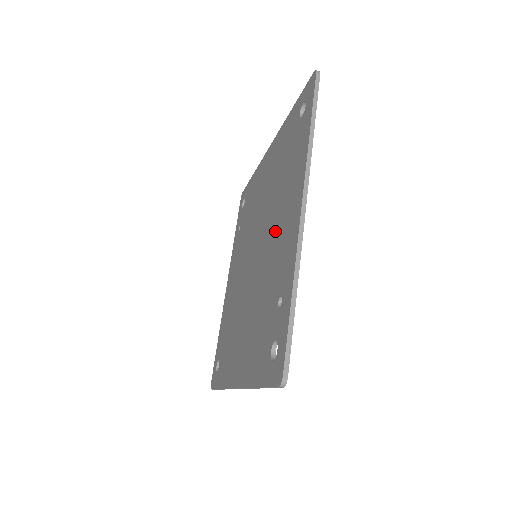
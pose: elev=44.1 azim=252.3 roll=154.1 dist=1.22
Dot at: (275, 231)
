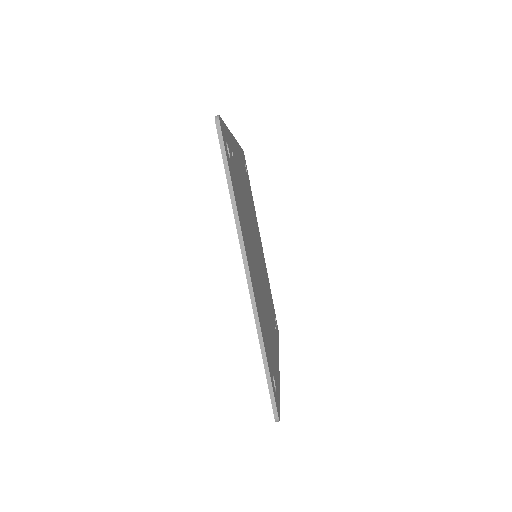
Dot at: occluded
